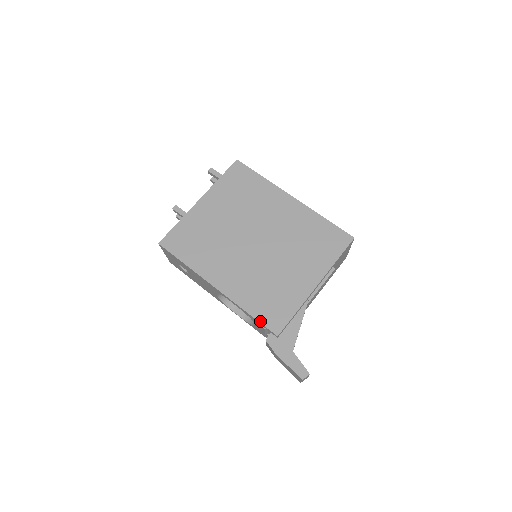
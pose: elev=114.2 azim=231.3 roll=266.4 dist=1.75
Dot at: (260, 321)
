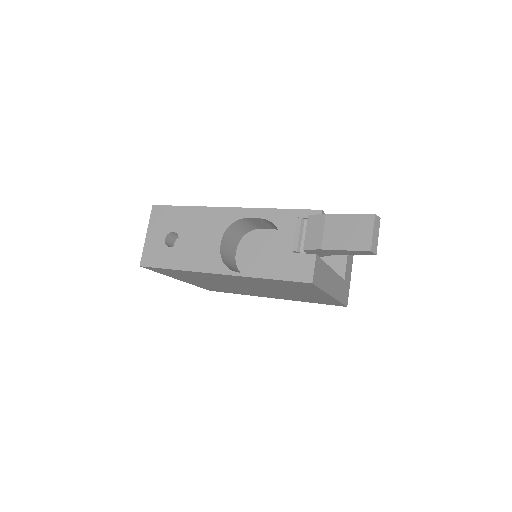
Dot at: (295, 209)
